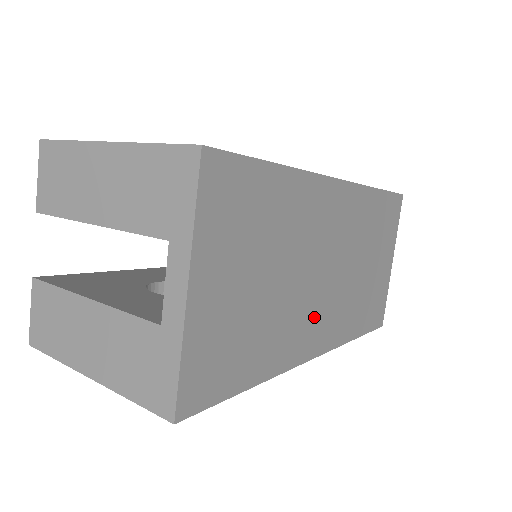
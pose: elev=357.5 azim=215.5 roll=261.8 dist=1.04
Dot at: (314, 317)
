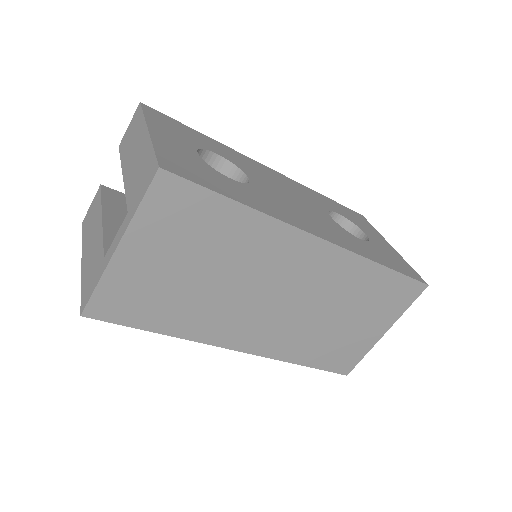
Dot at: (248, 323)
